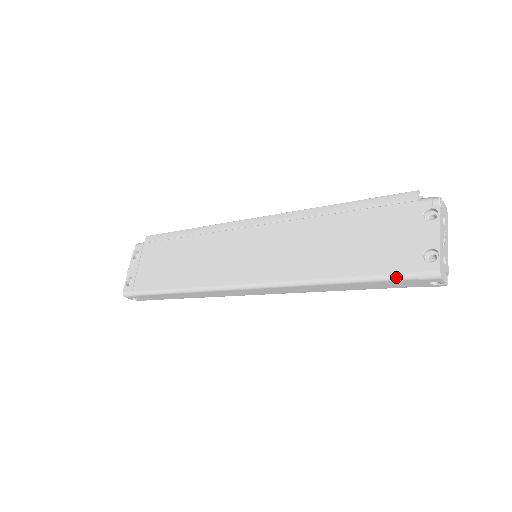
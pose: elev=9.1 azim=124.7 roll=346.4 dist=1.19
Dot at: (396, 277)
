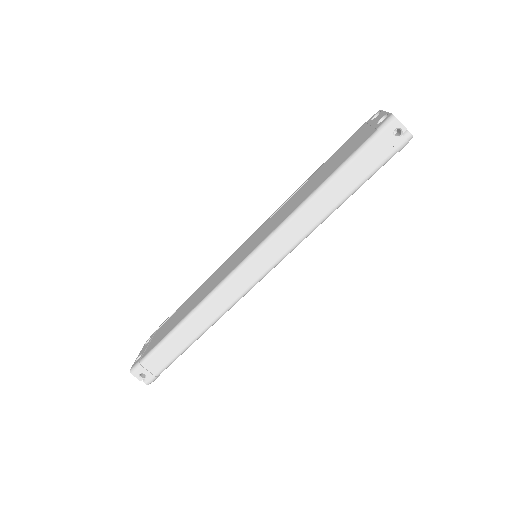
Dot at: (363, 146)
